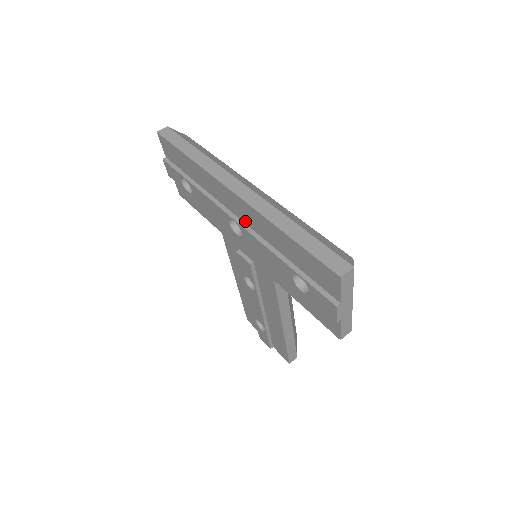
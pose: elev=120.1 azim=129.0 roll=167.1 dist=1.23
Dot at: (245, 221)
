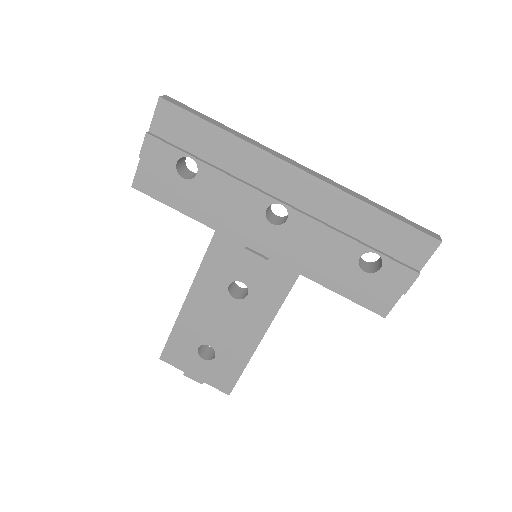
Dot at: (299, 205)
